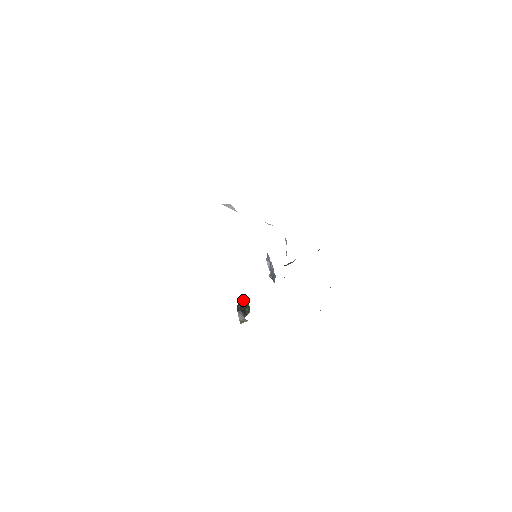
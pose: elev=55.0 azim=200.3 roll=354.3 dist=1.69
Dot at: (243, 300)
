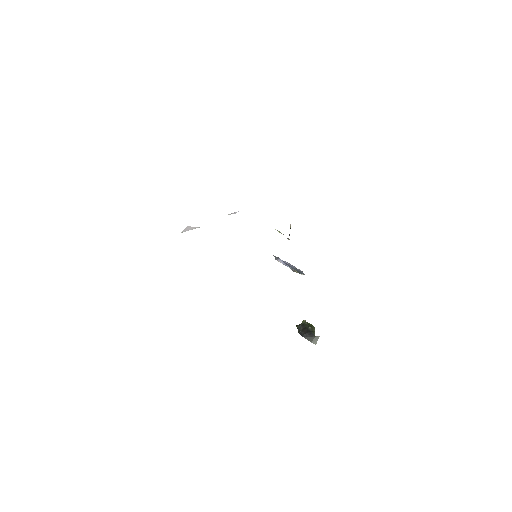
Dot at: (300, 324)
